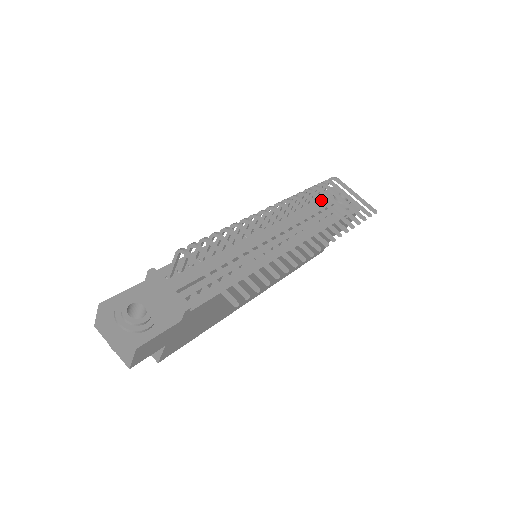
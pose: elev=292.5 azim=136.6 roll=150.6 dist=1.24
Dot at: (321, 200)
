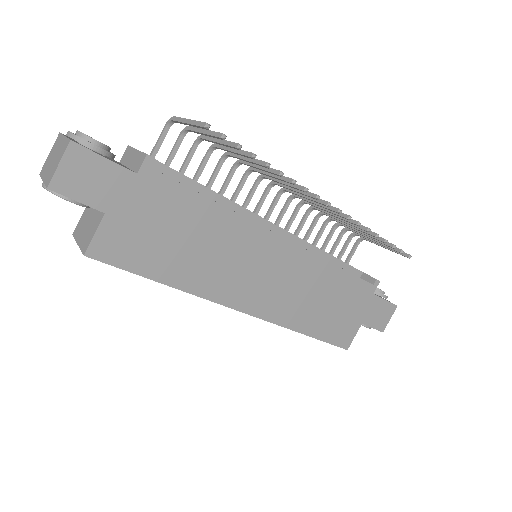
Dot at: occluded
